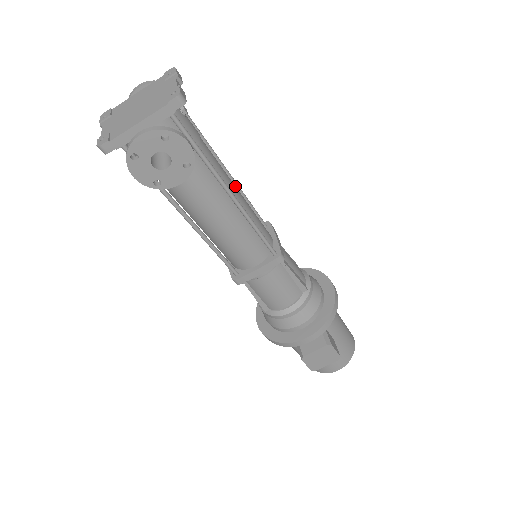
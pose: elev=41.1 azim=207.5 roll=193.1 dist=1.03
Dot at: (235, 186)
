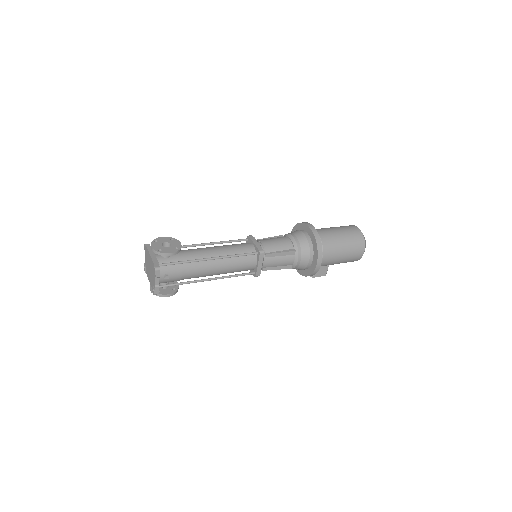
Dot at: (217, 268)
